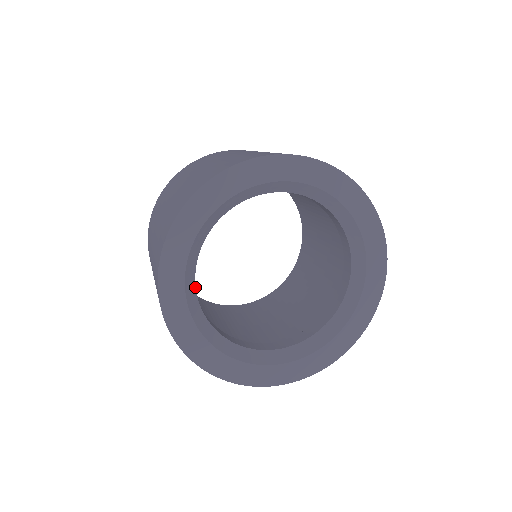
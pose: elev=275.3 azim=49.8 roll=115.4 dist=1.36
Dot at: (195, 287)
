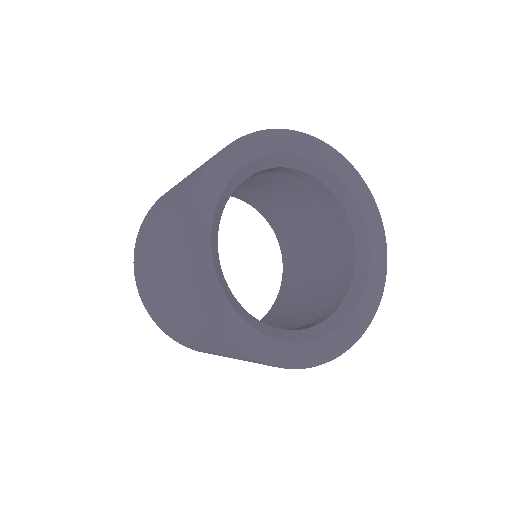
Dot at: (217, 243)
